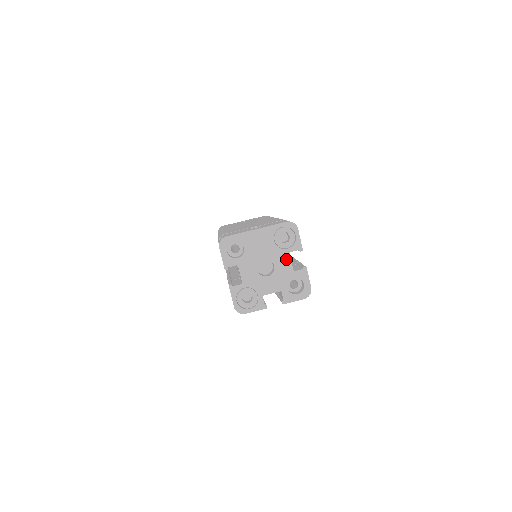
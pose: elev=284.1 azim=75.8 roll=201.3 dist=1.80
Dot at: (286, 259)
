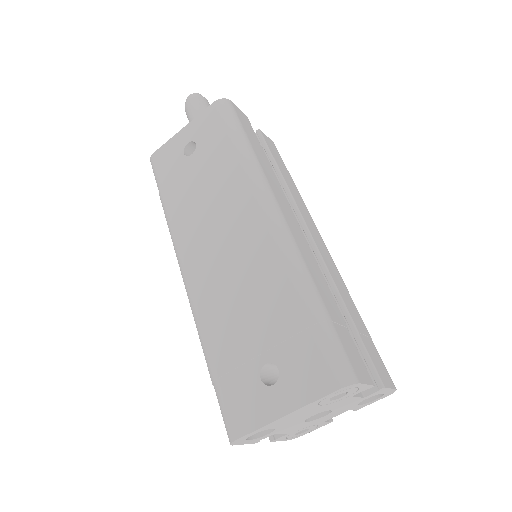
Dot at: (348, 400)
